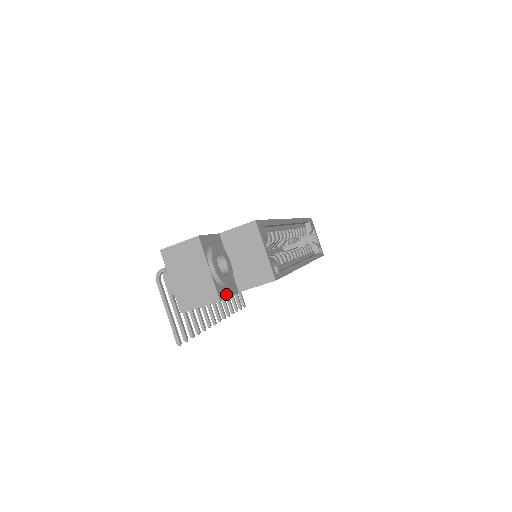
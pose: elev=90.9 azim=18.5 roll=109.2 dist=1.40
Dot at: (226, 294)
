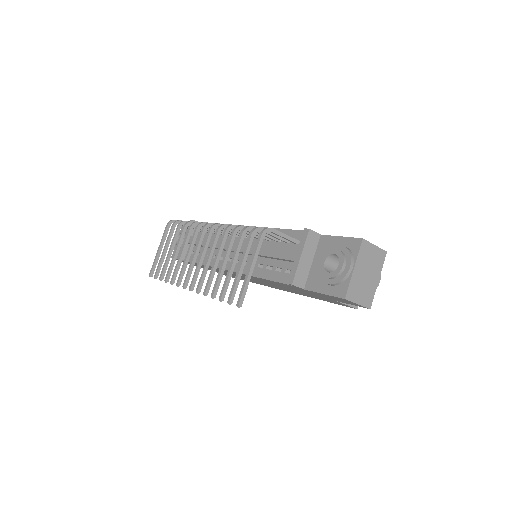
Dot at: occluded
